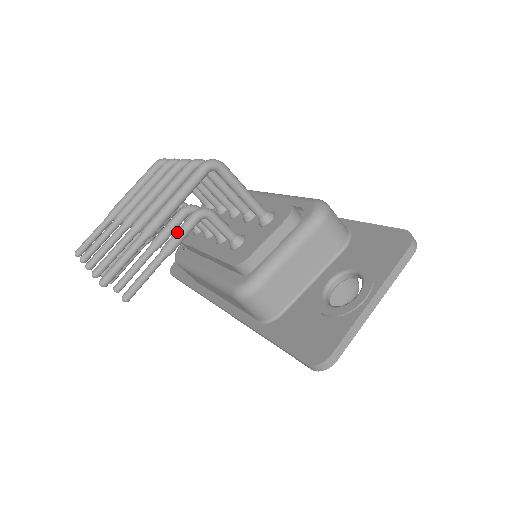
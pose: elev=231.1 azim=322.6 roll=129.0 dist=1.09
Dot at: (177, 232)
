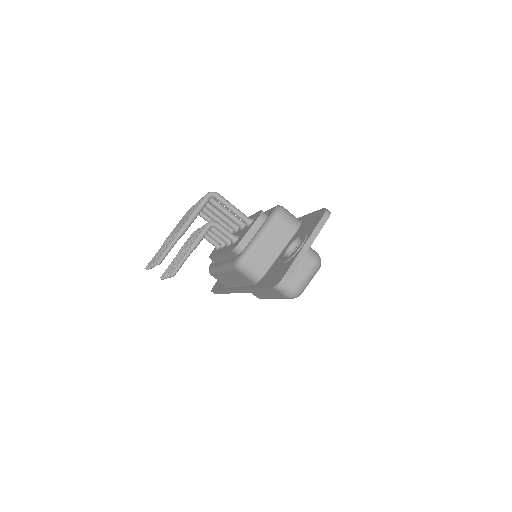
Dot at: (198, 235)
